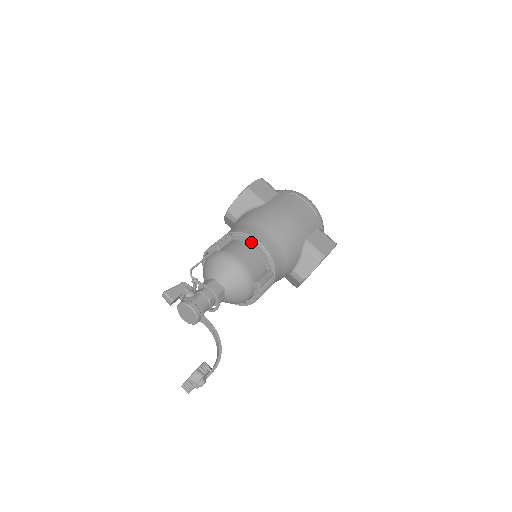
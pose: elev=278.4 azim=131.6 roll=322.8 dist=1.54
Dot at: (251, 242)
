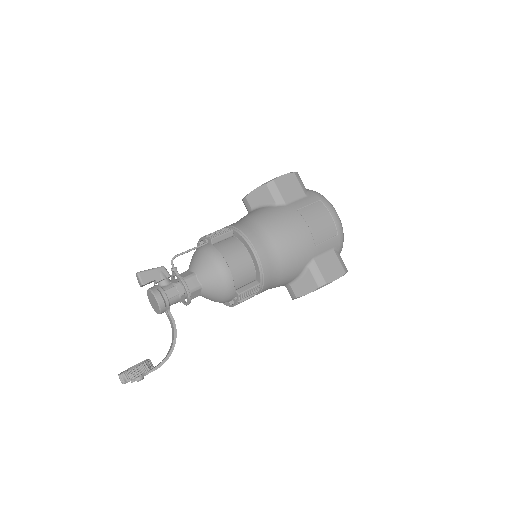
Dot at: (248, 247)
